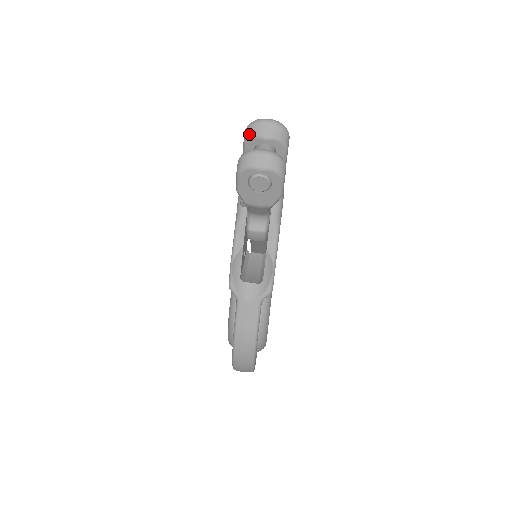
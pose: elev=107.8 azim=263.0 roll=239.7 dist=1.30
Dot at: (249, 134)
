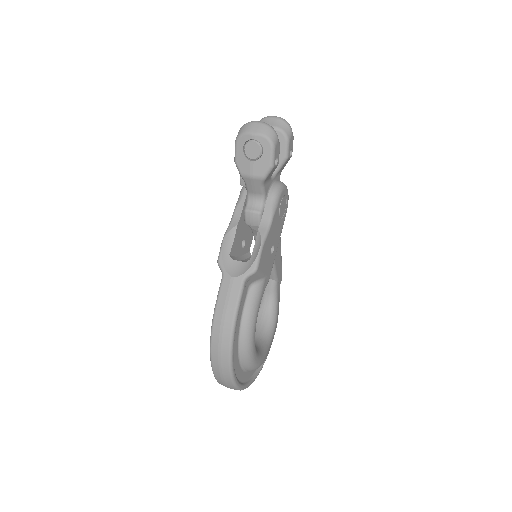
Dot at: occluded
